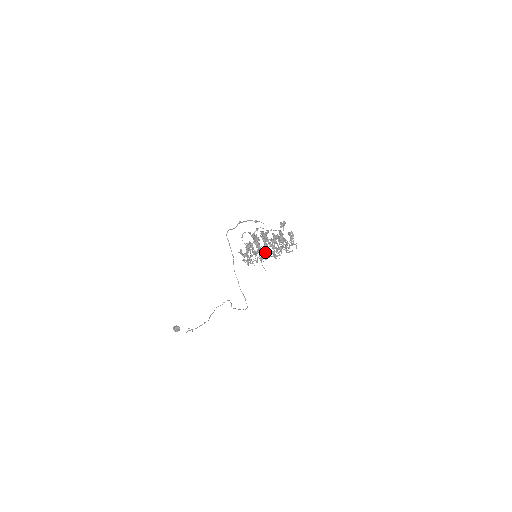
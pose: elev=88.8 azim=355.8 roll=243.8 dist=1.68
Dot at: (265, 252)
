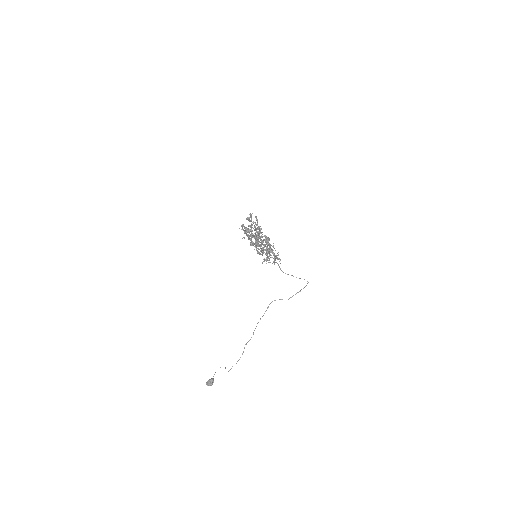
Dot at: occluded
